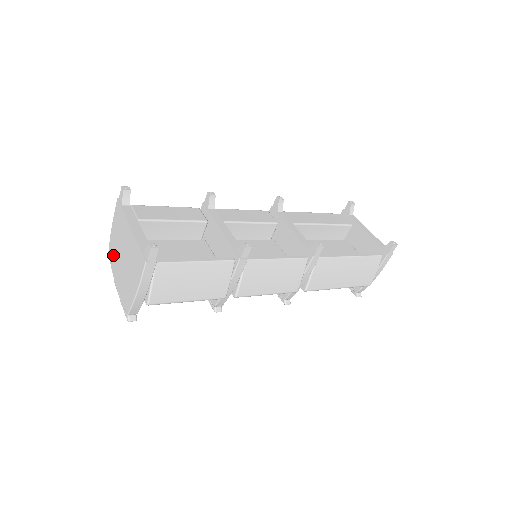
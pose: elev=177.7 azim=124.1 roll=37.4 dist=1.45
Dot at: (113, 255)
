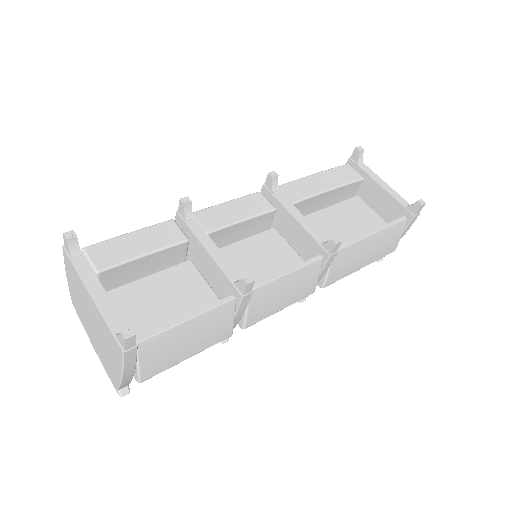
Dot at: (79, 311)
